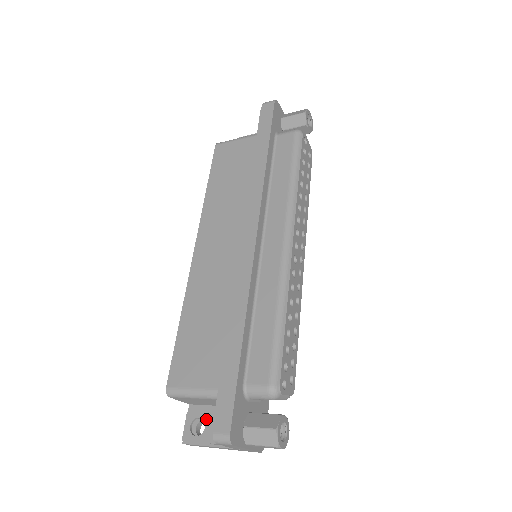
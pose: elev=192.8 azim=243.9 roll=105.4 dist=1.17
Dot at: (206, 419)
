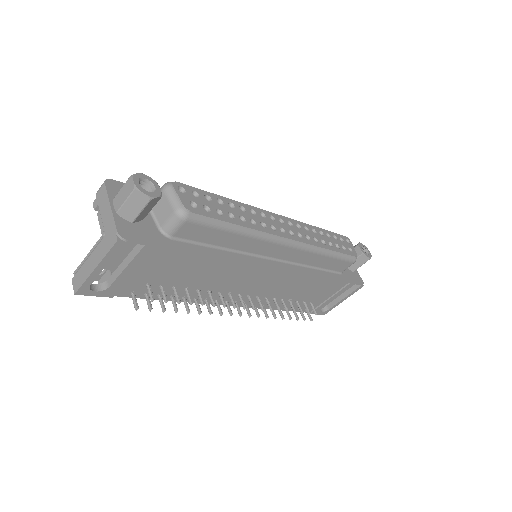
Dot at: occluded
